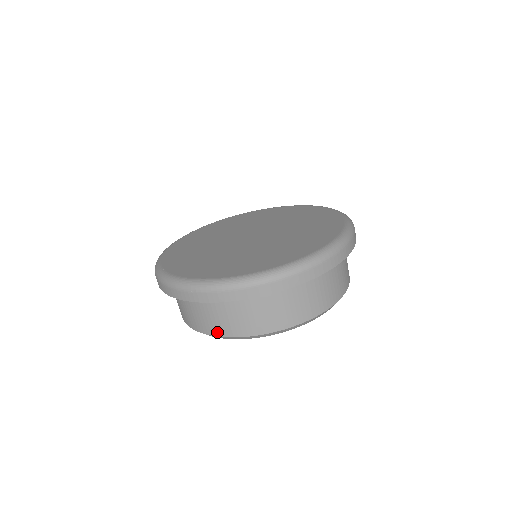
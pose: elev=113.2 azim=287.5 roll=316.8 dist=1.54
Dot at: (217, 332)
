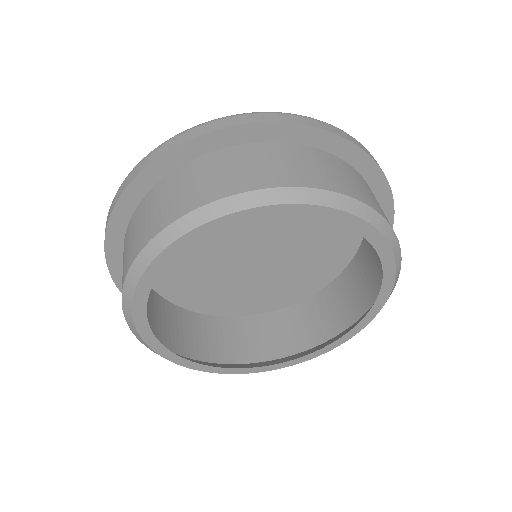
Dot at: (171, 217)
